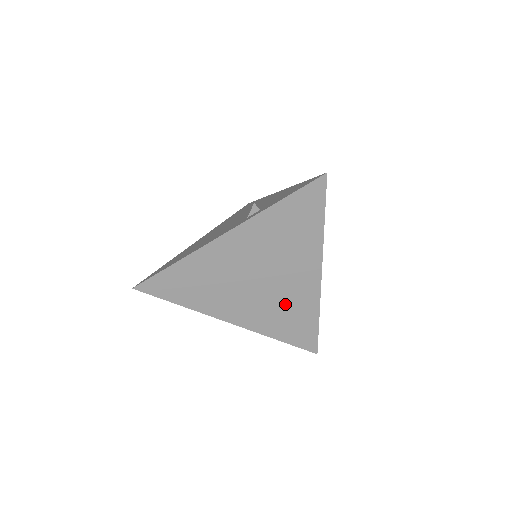
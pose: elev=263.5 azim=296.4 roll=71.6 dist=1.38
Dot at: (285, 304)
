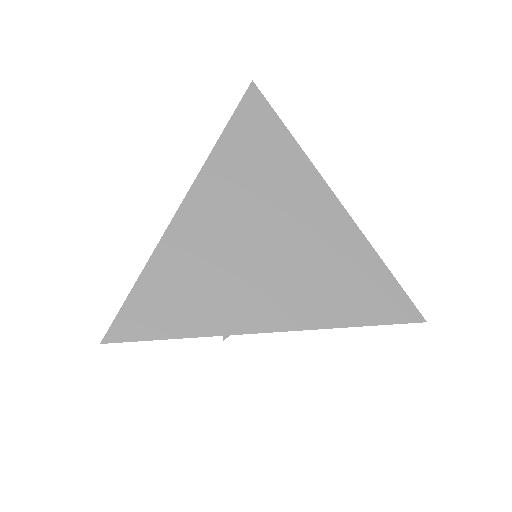
Dot at: (323, 261)
